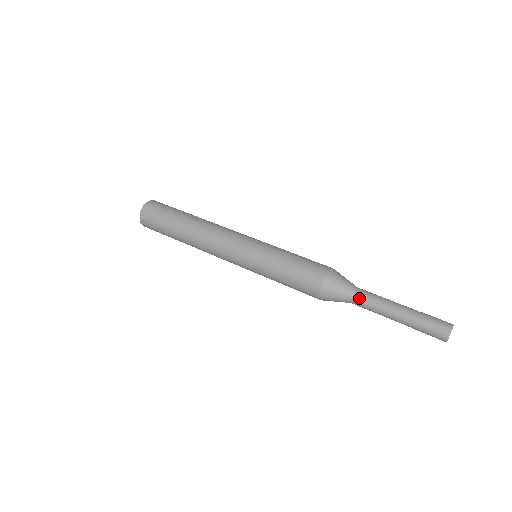
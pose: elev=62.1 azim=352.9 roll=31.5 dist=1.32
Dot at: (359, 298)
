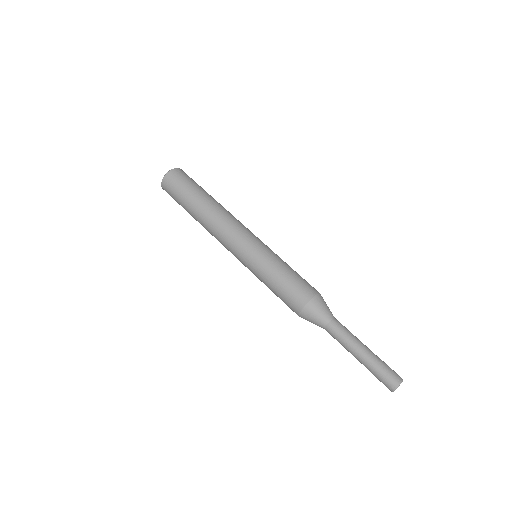
Dot at: (335, 325)
